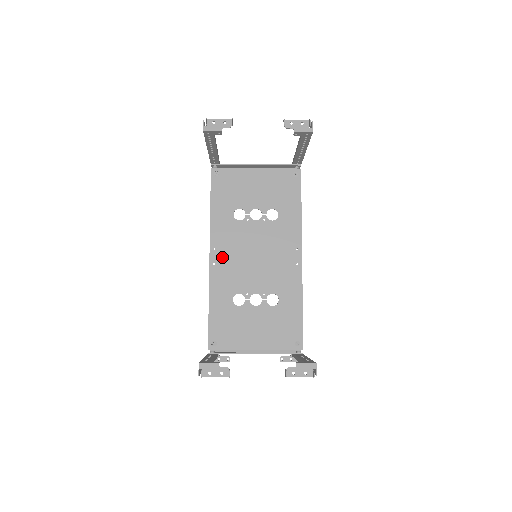
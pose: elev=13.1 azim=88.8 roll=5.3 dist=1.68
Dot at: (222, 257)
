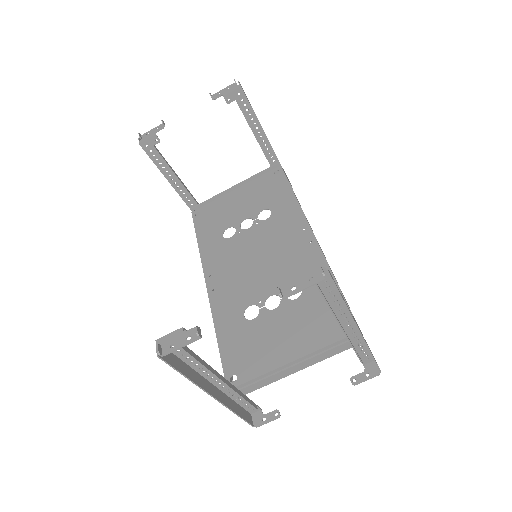
Dot at: (220, 279)
